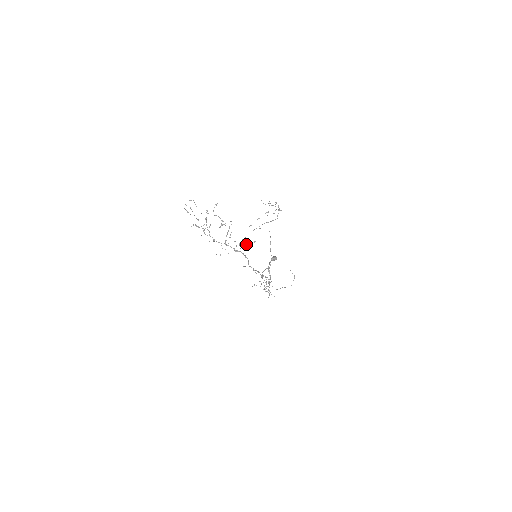
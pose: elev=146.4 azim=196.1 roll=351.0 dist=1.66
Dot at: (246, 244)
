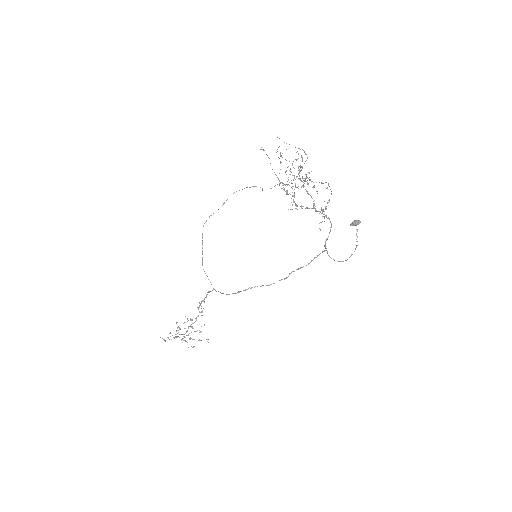
Dot at: (326, 209)
